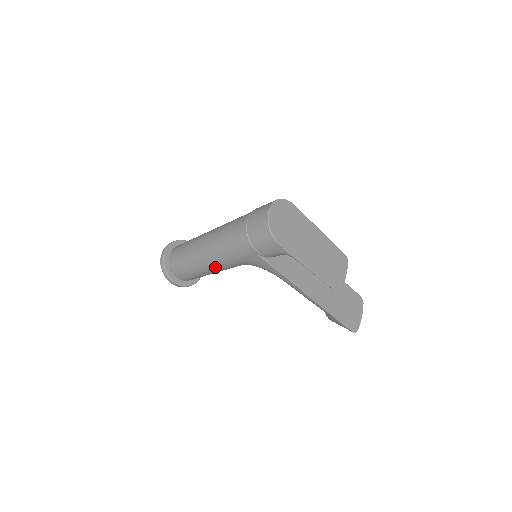
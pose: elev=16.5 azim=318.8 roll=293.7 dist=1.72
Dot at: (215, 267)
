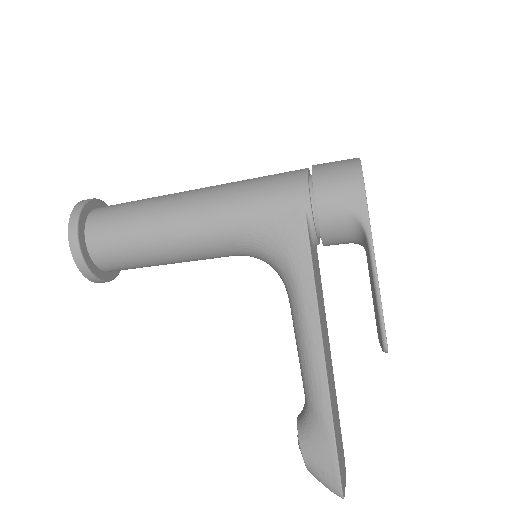
Dot at: (193, 222)
